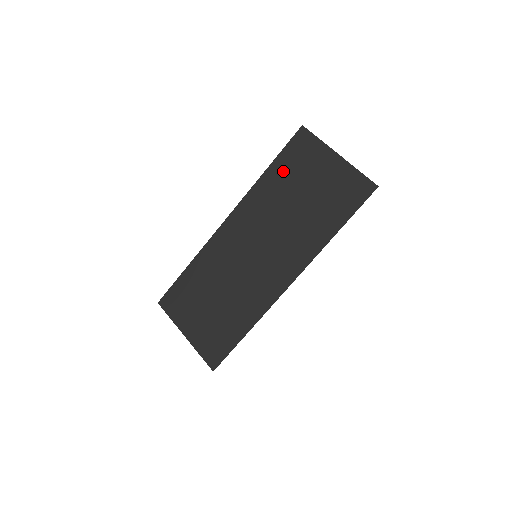
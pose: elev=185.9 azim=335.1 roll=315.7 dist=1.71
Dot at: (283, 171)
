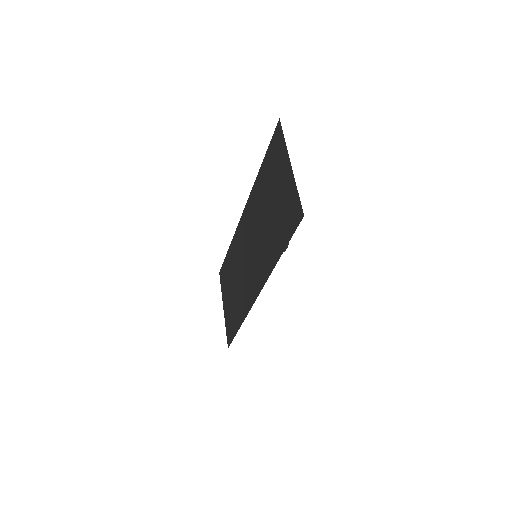
Dot at: (266, 172)
